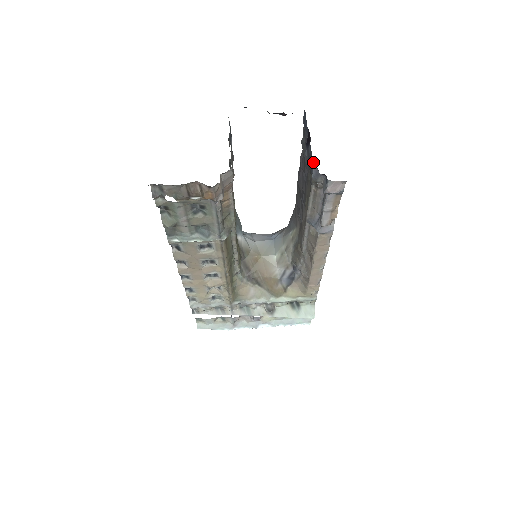
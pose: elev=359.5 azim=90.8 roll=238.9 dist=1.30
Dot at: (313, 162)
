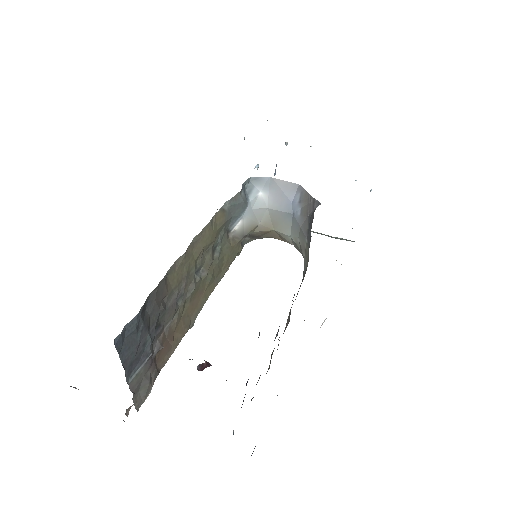
Dot at: occluded
